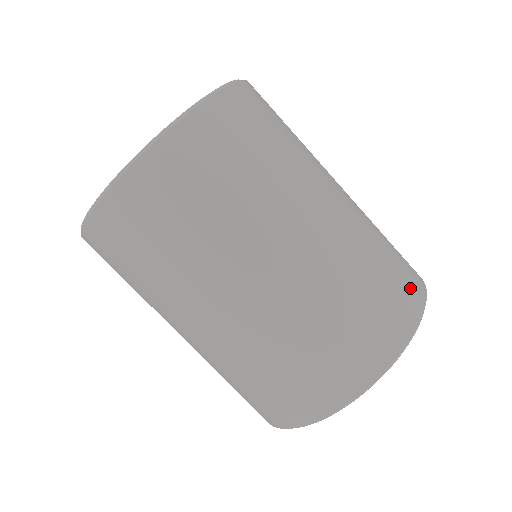
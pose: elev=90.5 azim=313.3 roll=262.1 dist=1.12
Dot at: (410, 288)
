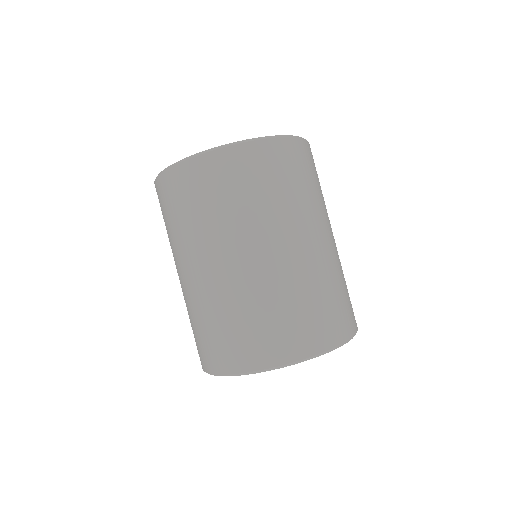
Dot at: (342, 324)
